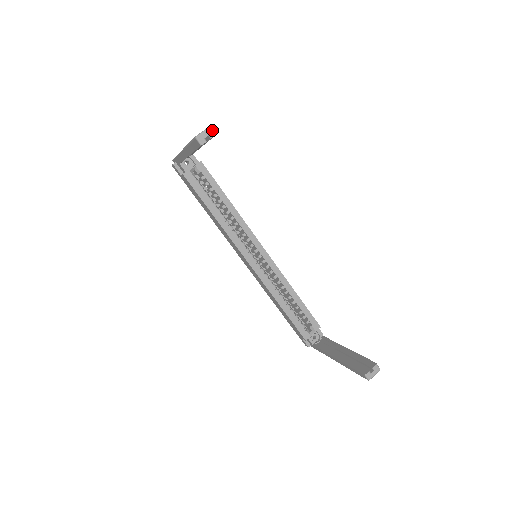
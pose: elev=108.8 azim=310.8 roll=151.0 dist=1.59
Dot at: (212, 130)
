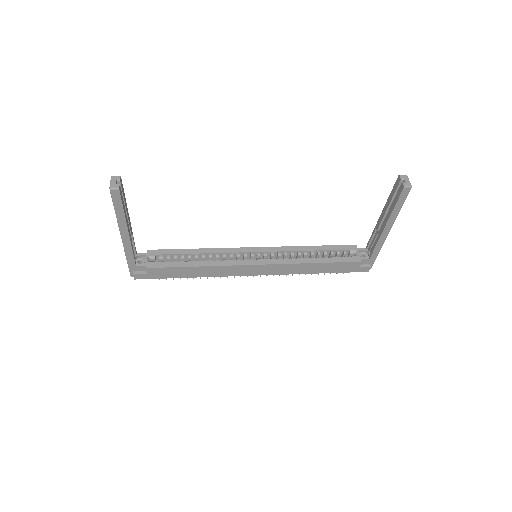
Dot at: (115, 177)
